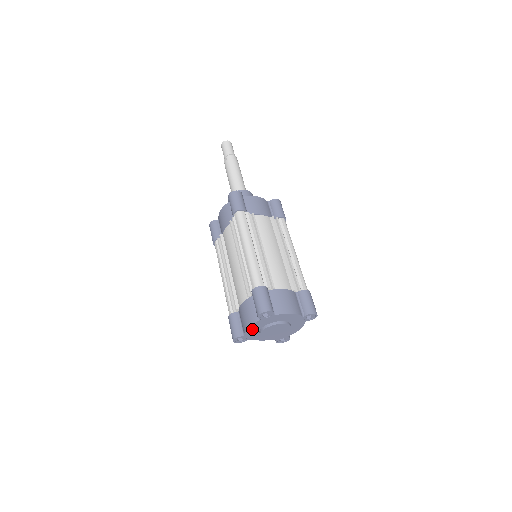
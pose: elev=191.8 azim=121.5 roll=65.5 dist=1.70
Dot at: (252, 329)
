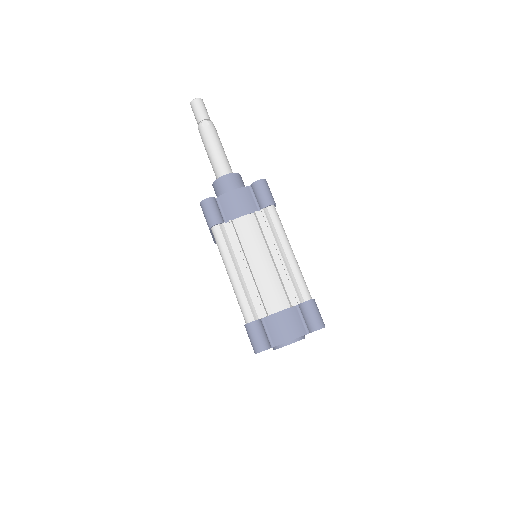
Dot at: occluded
